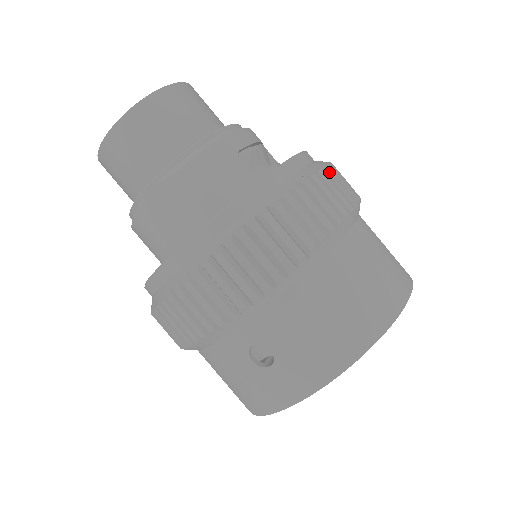
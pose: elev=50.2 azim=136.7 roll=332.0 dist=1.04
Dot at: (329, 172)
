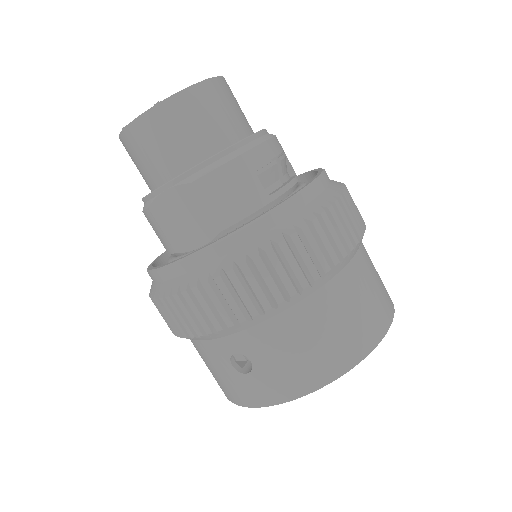
Dot at: (340, 207)
